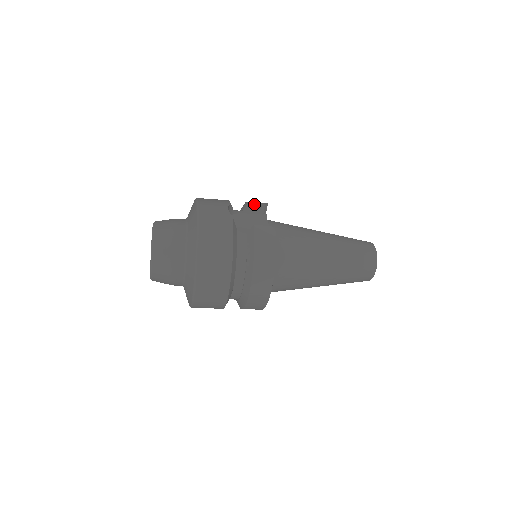
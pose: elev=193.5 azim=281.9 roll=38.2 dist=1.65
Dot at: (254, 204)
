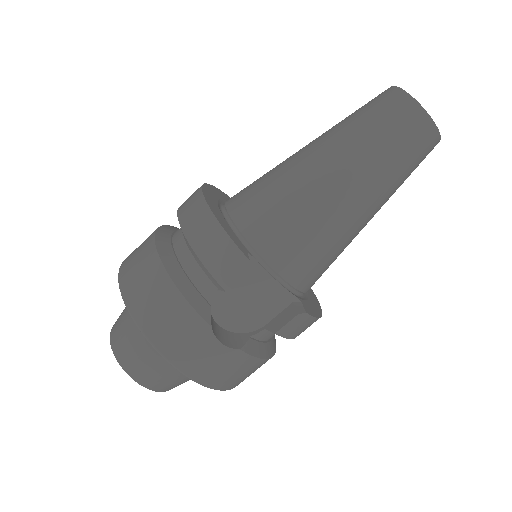
Dot at: occluded
